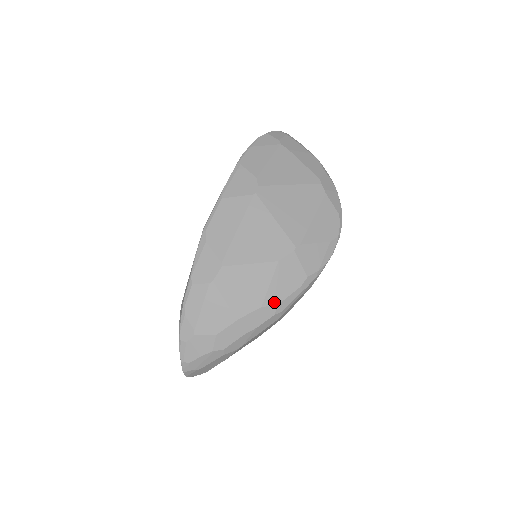
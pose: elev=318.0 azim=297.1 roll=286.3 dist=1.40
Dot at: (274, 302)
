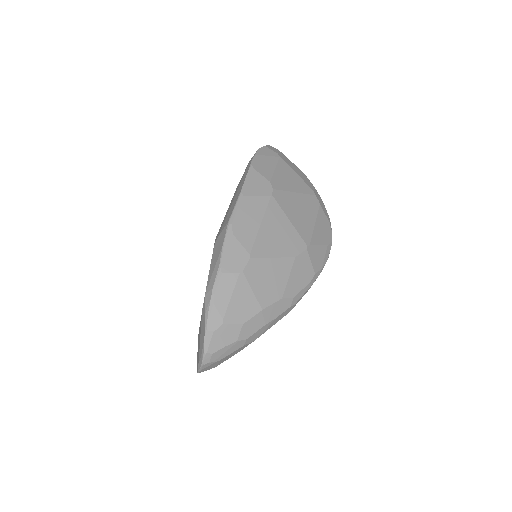
Dot at: (291, 295)
